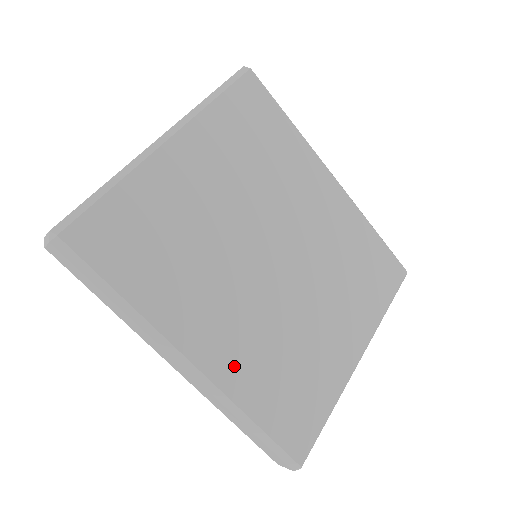
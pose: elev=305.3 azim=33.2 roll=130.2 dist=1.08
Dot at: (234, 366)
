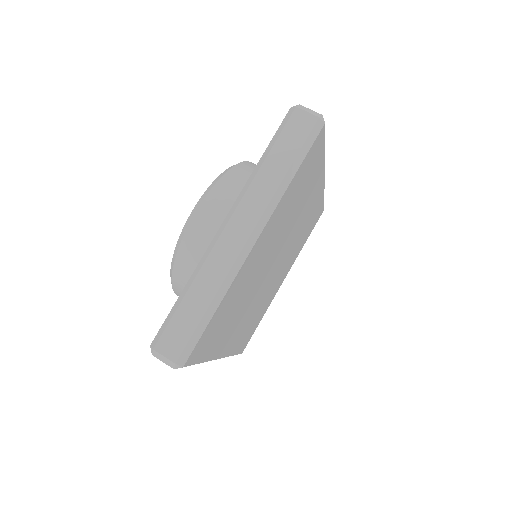
Dot at: (235, 341)
